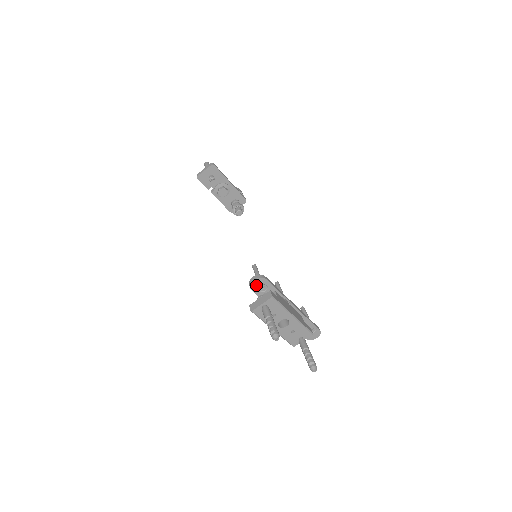
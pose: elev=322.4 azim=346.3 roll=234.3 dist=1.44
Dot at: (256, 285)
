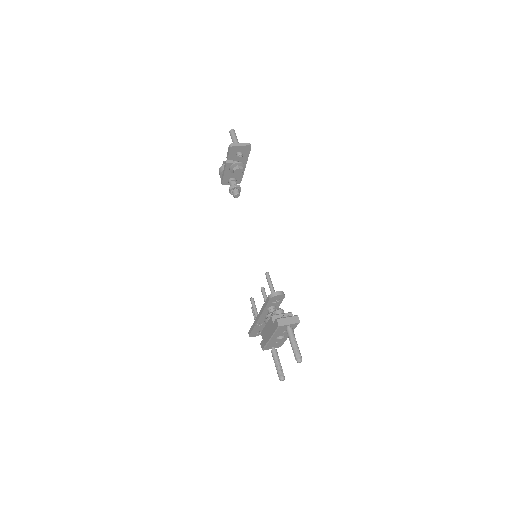
Dot at: (275, 298)
